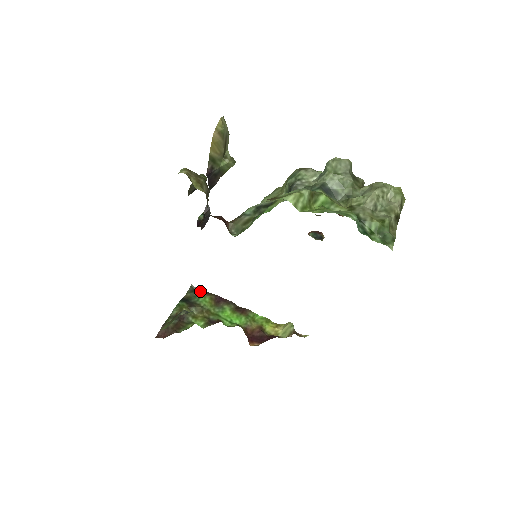
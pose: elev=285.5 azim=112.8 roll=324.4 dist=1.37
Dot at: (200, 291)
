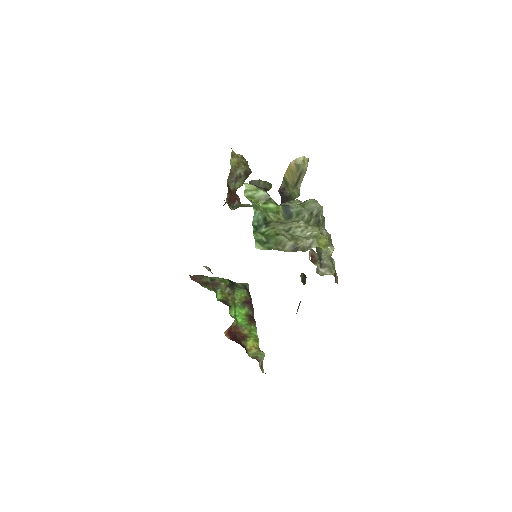
Dot at: (248, 290)
